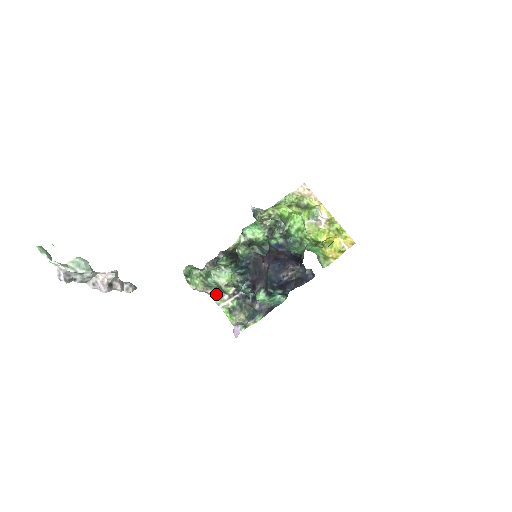
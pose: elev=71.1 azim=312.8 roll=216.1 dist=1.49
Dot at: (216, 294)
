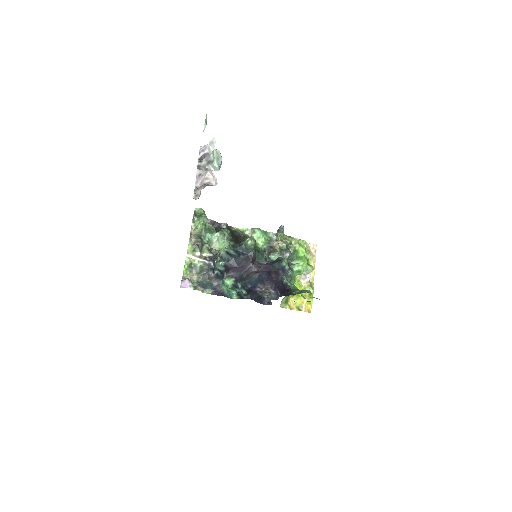
Dot at: (194, 245)
